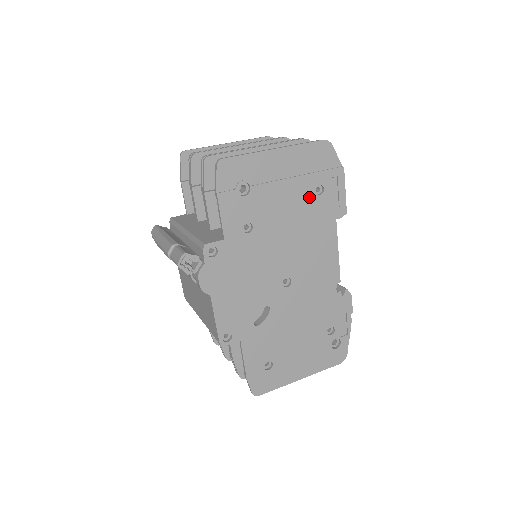
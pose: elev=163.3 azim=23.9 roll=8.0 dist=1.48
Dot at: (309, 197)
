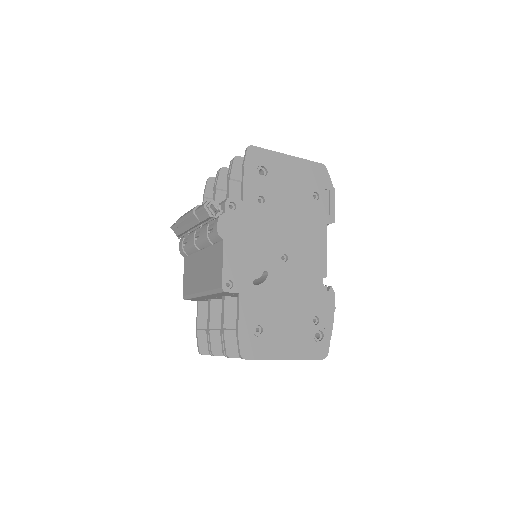
Dot at: (308, 198)
